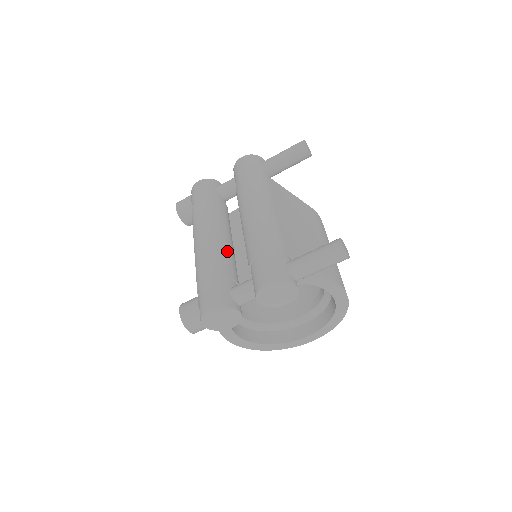
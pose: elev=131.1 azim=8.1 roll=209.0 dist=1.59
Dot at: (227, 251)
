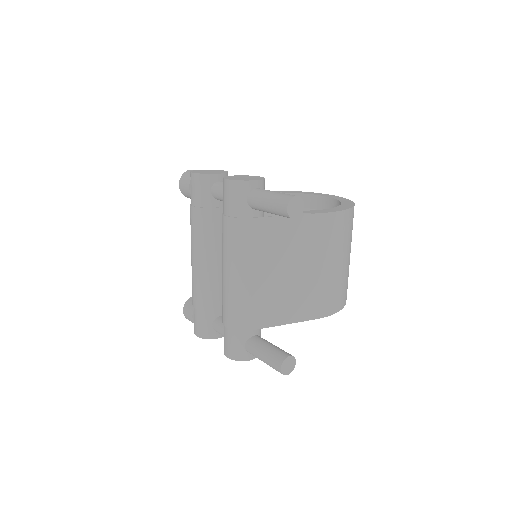
Dot at: (214, 281)
